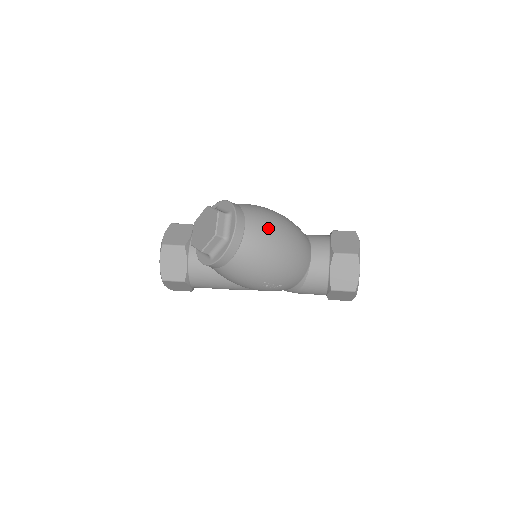
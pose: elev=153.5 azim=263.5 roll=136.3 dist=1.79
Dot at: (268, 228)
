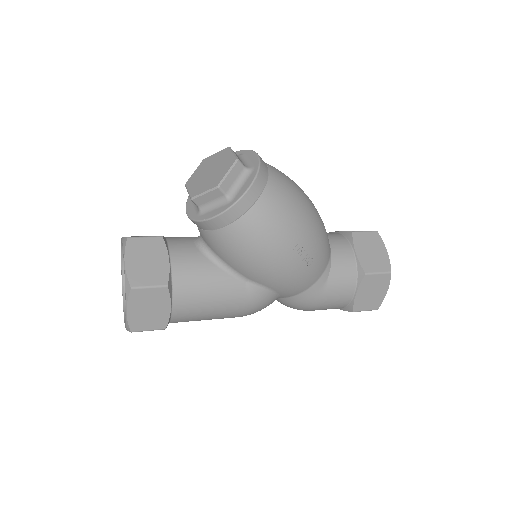
Dot at: (287, 176)
